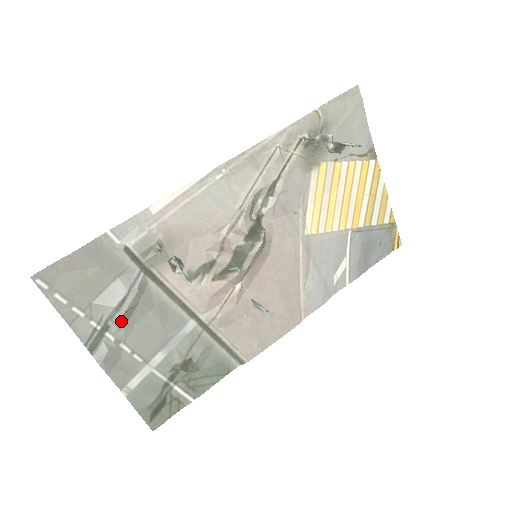
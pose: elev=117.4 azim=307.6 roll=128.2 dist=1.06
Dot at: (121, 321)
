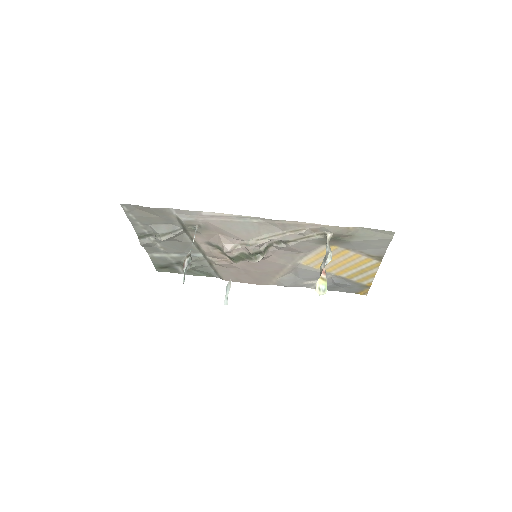
Dot at: (159, 239)
